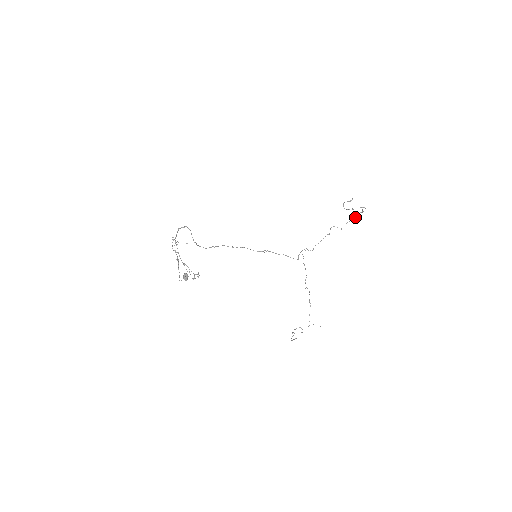
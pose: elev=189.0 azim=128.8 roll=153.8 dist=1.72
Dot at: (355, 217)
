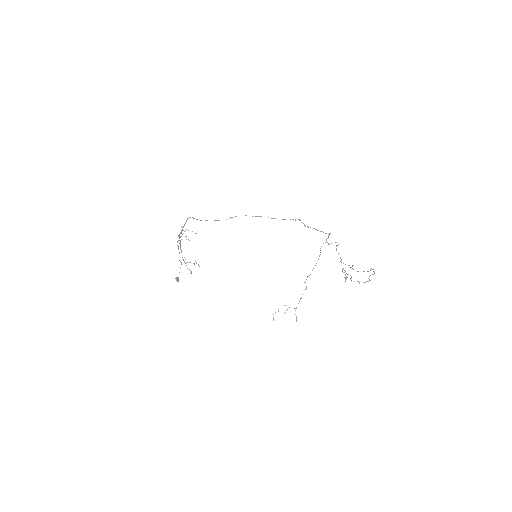
Dot at: occluded
